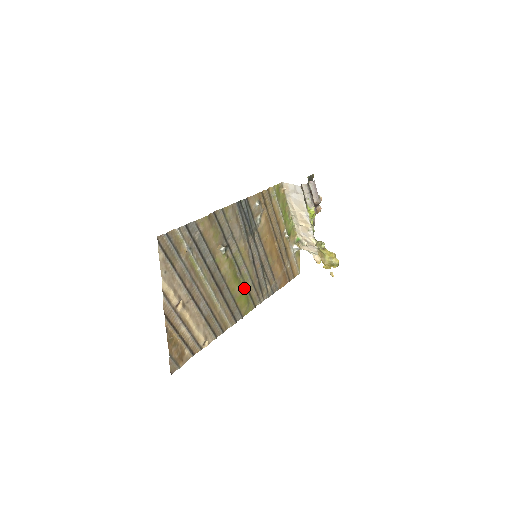
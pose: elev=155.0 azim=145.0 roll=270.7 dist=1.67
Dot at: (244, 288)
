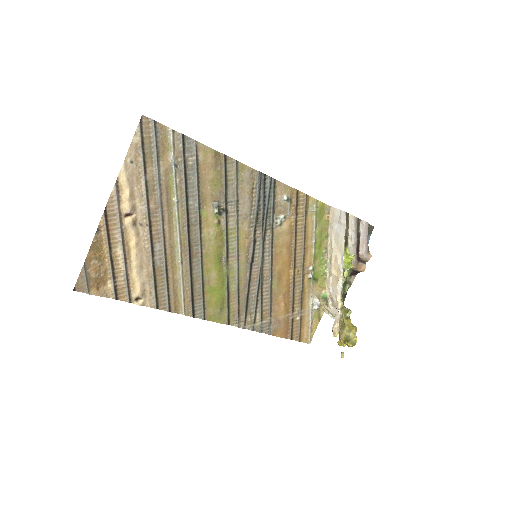
Dot at: (224, 284)
